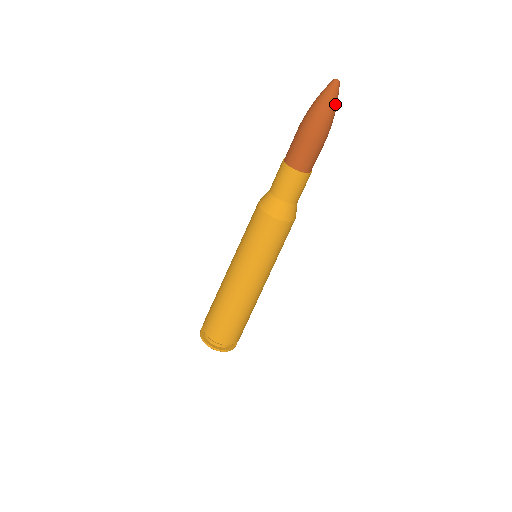
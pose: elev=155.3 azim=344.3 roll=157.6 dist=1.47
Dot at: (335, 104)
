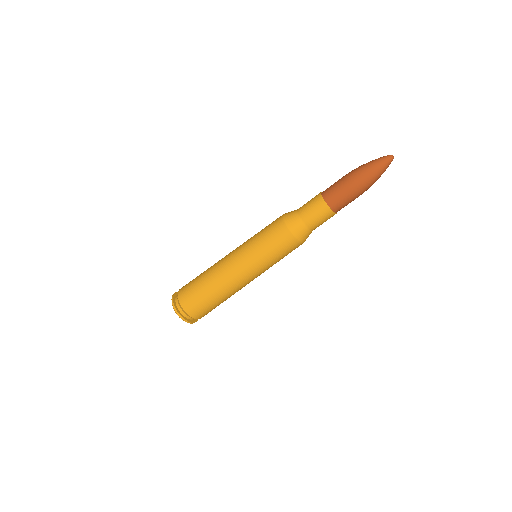
Dot at: (381, 171)
